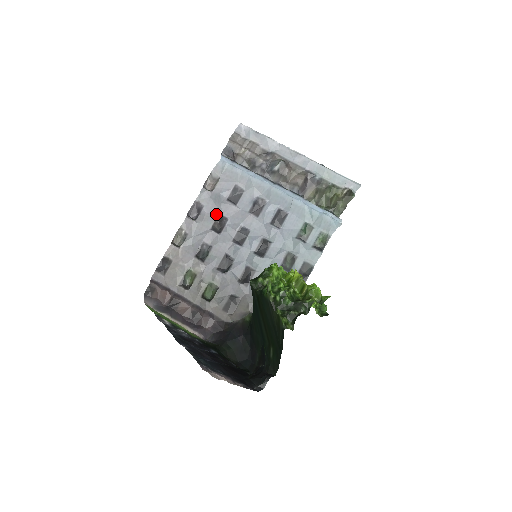
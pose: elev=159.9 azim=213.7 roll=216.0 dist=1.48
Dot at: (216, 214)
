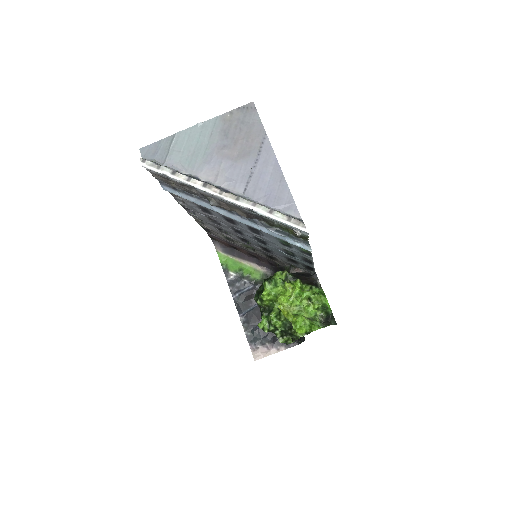
Dot at: occluded
